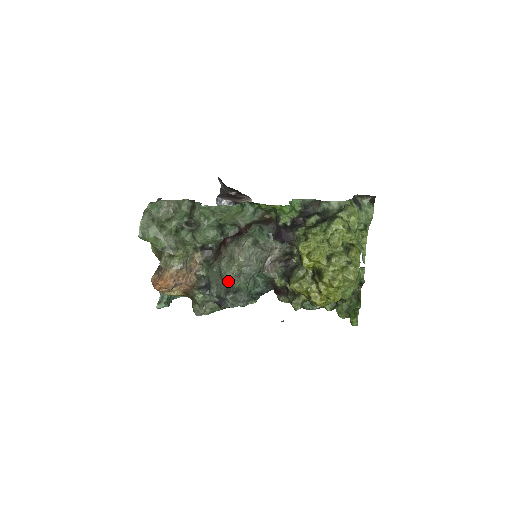
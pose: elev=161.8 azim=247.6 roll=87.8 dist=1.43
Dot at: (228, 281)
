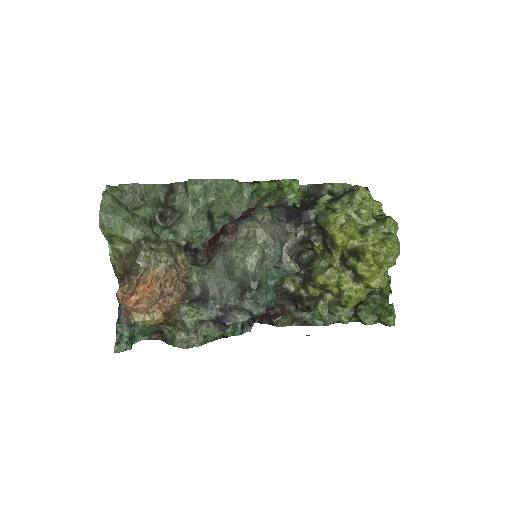
Dot at: (249, 269)
